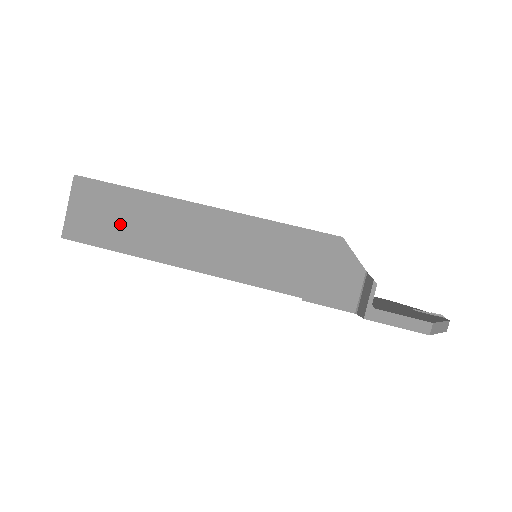
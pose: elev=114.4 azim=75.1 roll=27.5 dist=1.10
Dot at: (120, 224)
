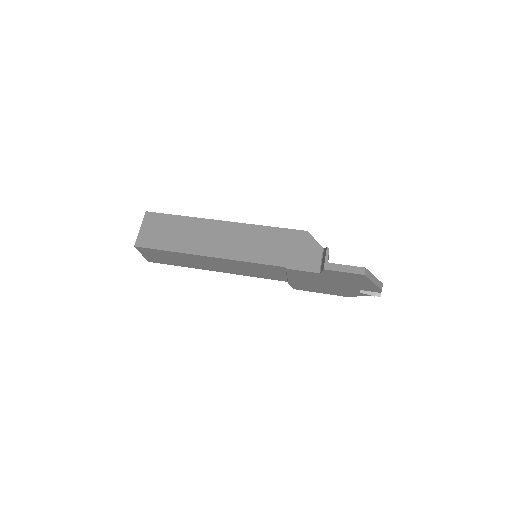
Dot at: (172, 235)
